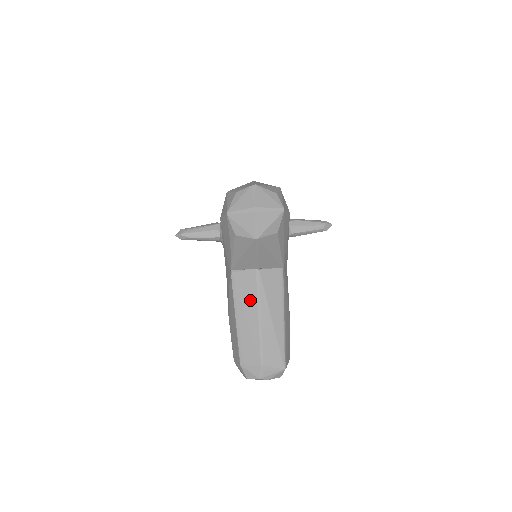
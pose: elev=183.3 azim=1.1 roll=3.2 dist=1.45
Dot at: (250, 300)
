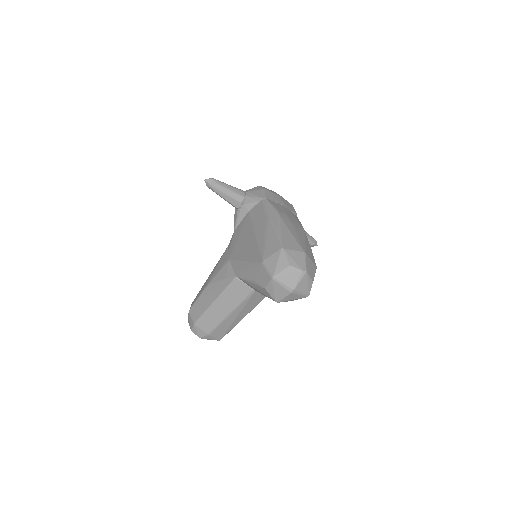
Dot at: (234, 301)
